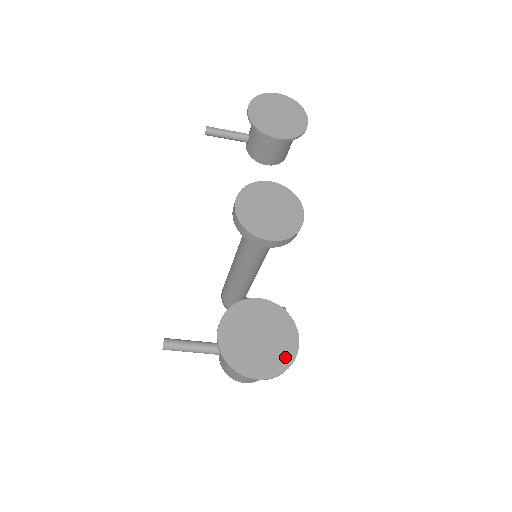
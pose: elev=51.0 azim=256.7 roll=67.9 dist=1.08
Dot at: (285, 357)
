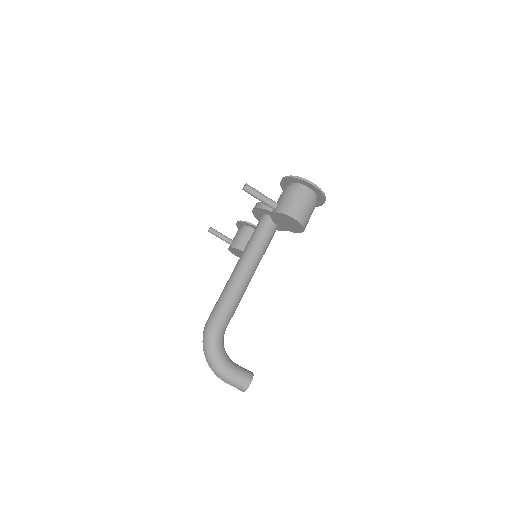
Dot at: (321, 196)
